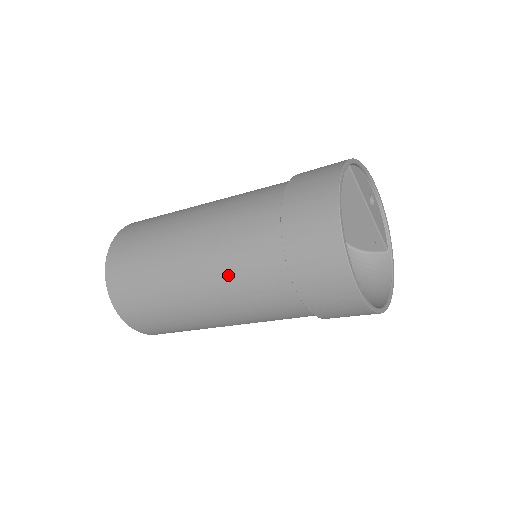
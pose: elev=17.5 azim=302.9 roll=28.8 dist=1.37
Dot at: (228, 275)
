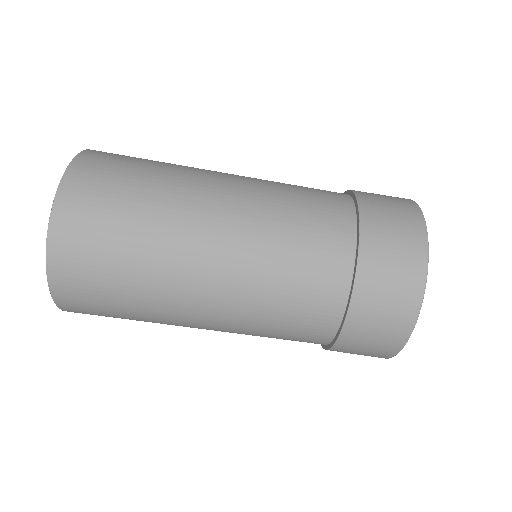
Dot at: (268, 272)
